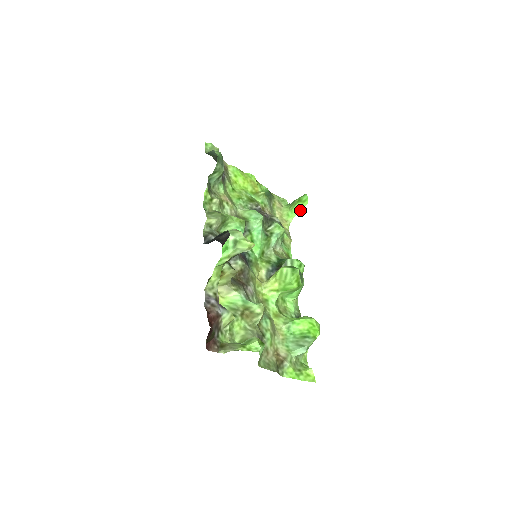
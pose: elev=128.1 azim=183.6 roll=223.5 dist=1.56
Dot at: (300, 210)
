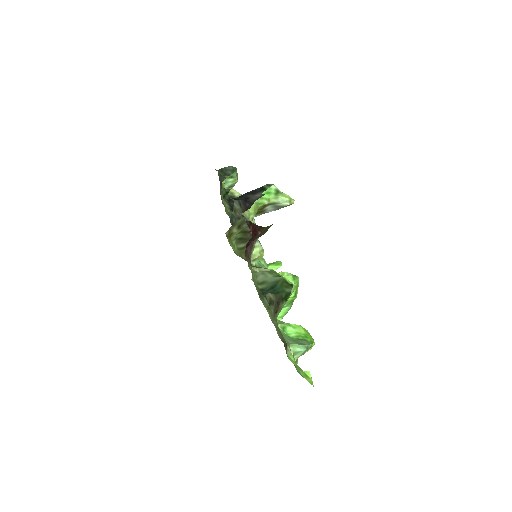
Dot at: occluded
